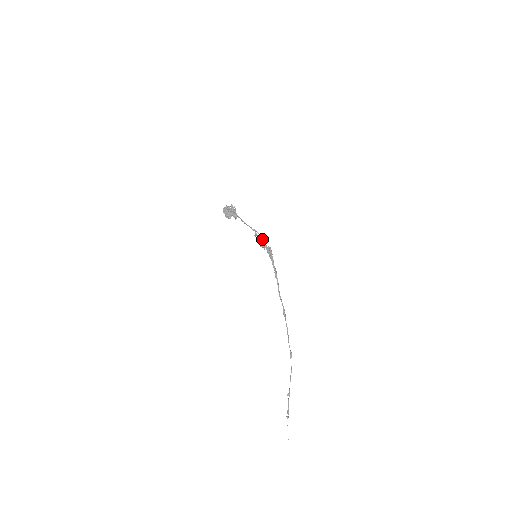
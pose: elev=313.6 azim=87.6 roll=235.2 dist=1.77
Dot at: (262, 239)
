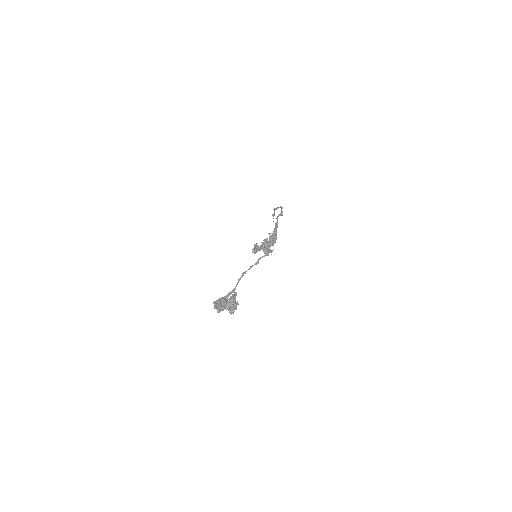
Dot at: (266, 254)
